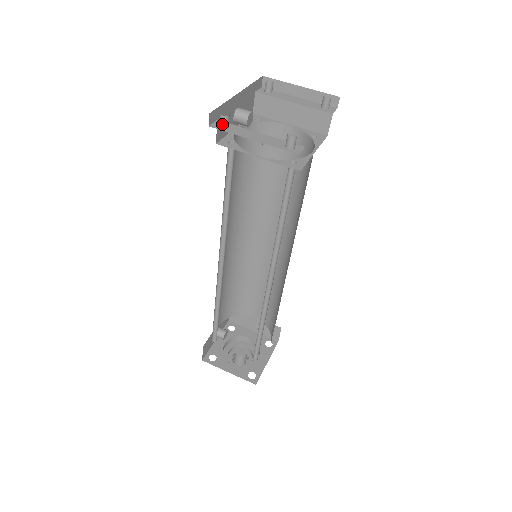
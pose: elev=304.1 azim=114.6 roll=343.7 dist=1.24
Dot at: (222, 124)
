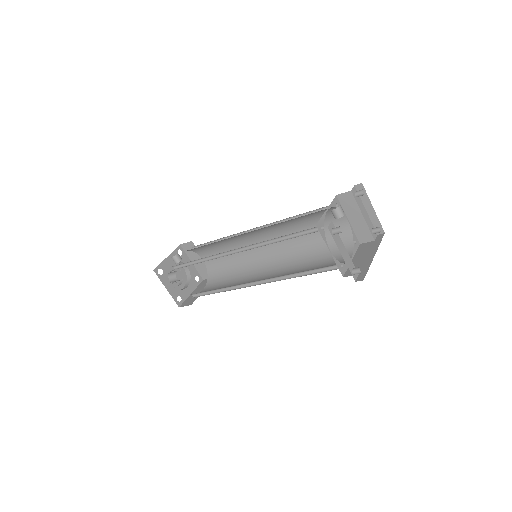
Dot at: (335, 232)
